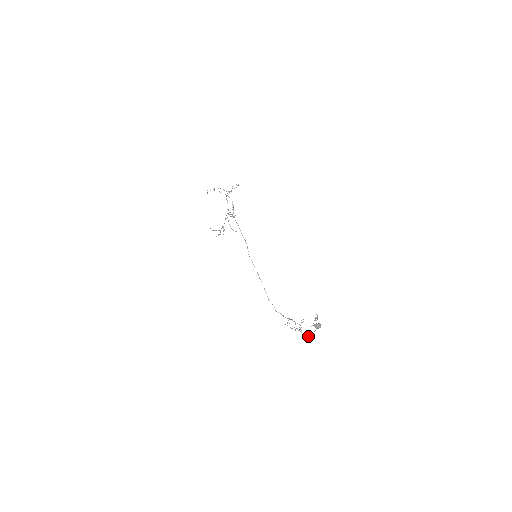
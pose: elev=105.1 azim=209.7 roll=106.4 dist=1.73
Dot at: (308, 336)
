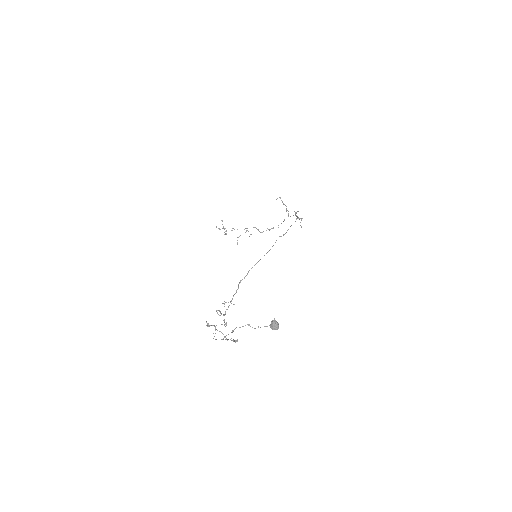
Dot at: (214, 336)
